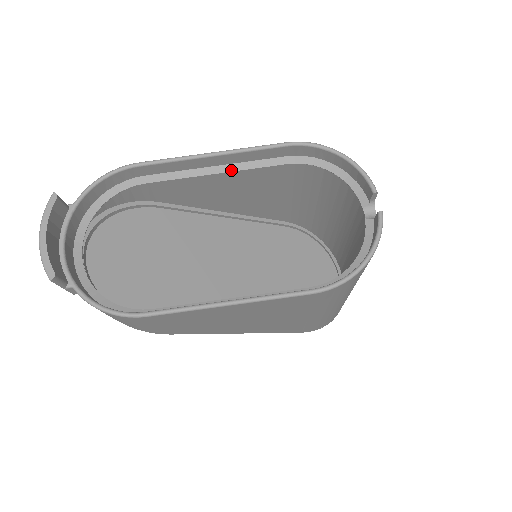
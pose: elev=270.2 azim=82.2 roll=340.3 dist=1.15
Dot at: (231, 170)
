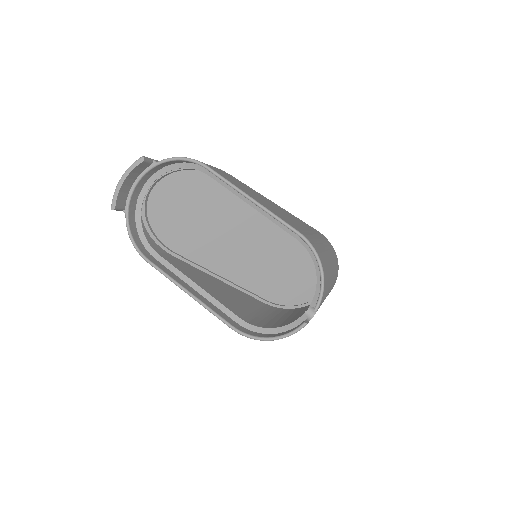
Dot at: (261, 212)
